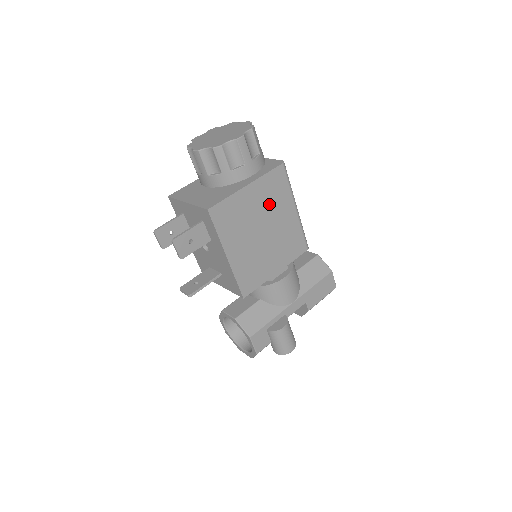
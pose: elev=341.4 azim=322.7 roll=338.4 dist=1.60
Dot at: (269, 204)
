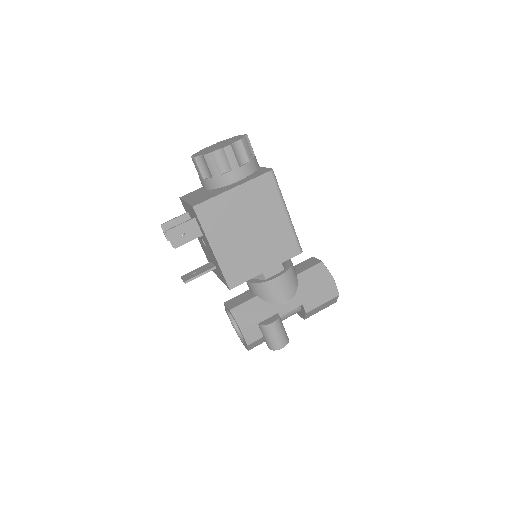
Dot at: (256, 207)
